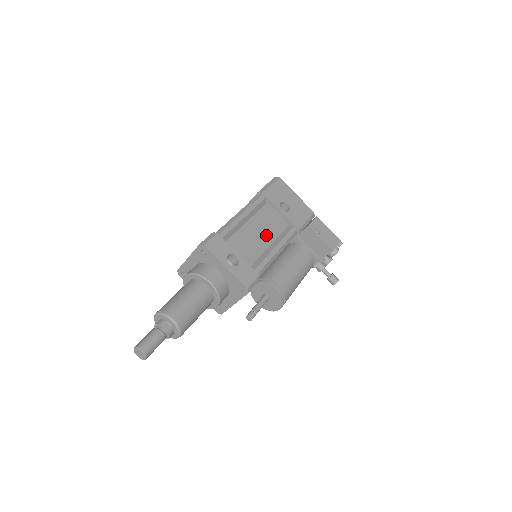
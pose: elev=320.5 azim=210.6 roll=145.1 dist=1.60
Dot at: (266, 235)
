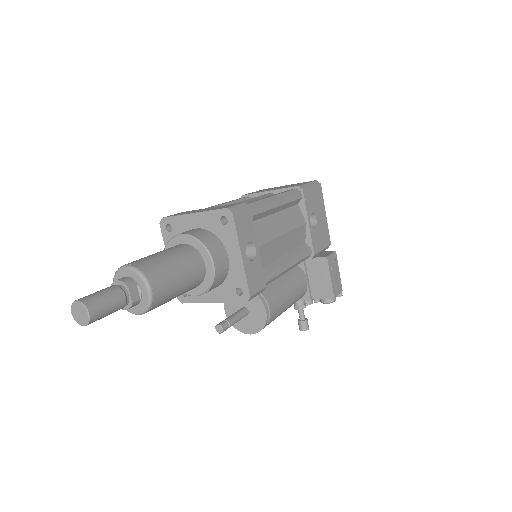
Dot at: (286, 241)
